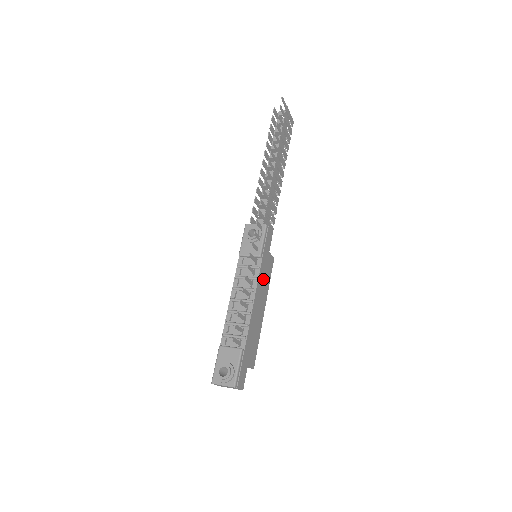
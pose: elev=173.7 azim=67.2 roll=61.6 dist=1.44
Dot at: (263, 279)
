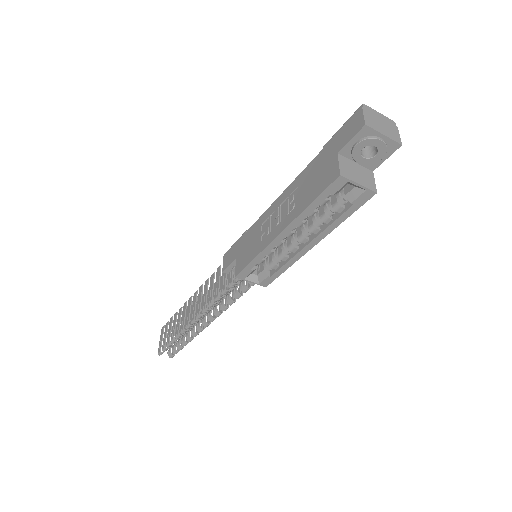
Dot at: occluded
